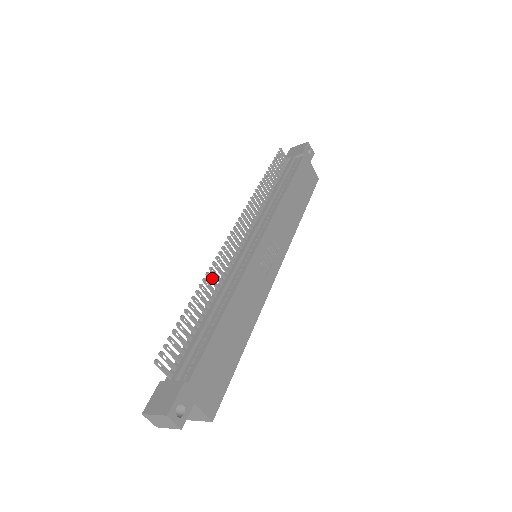
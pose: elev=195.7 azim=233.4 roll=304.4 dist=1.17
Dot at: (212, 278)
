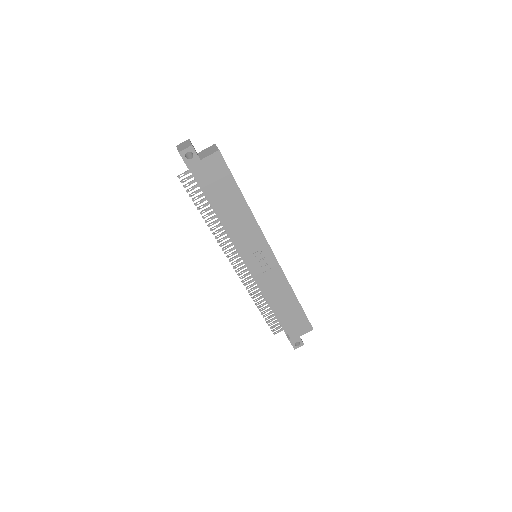
Dot at: (254, 293)
